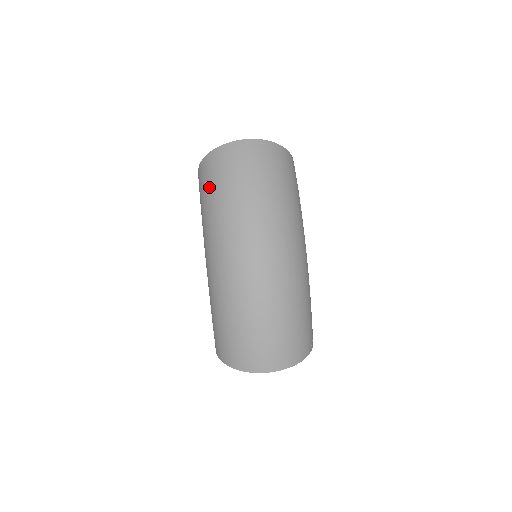
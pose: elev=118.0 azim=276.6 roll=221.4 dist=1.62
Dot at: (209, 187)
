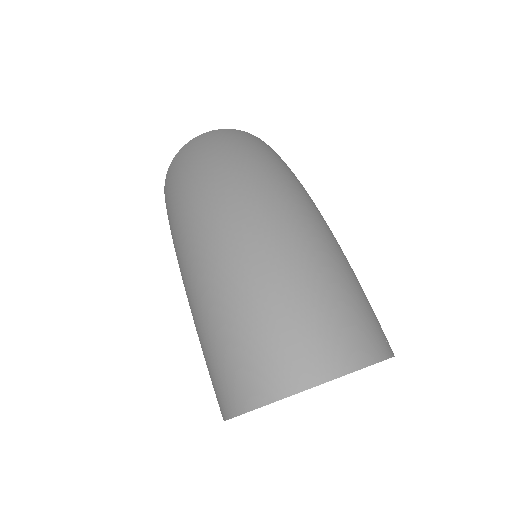
Dot at: (170, 185)
